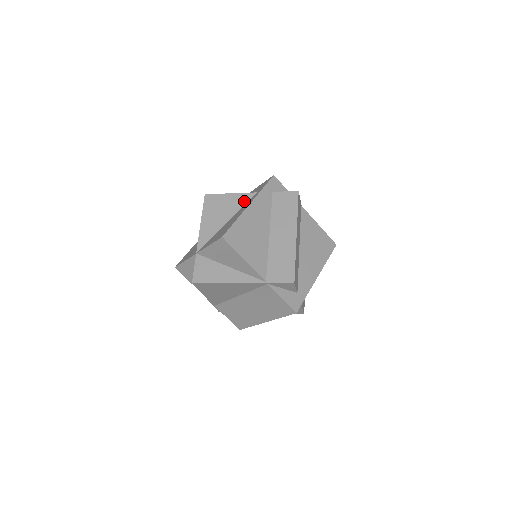
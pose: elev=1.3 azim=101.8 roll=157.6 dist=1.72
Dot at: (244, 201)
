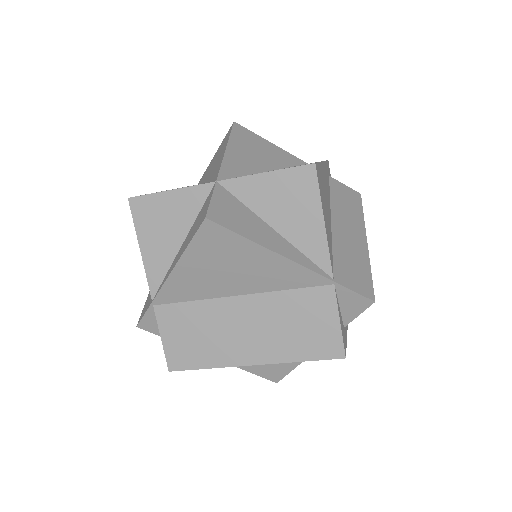
Dot at: (292, 162)
